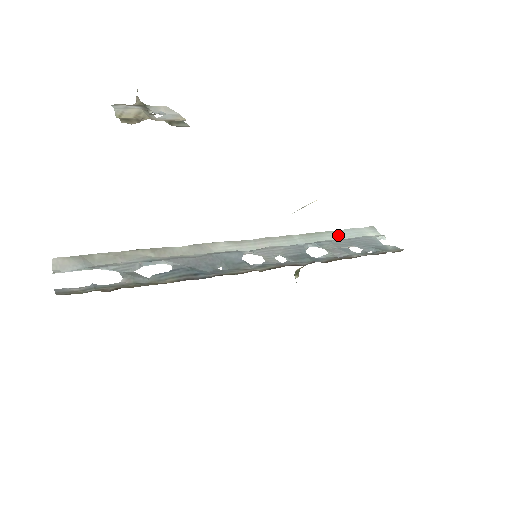
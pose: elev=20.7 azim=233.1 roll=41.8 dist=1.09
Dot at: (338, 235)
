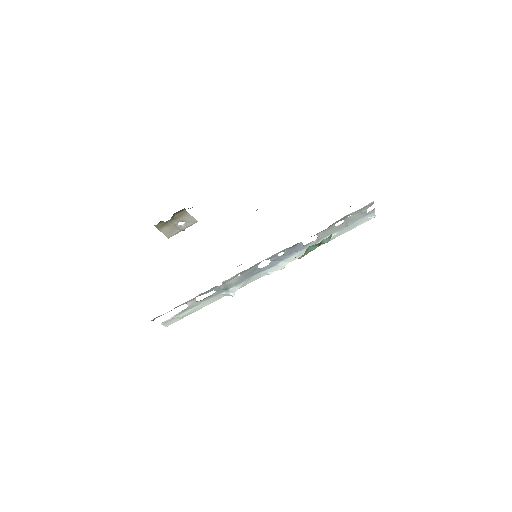
Dot at: (339, 232)
